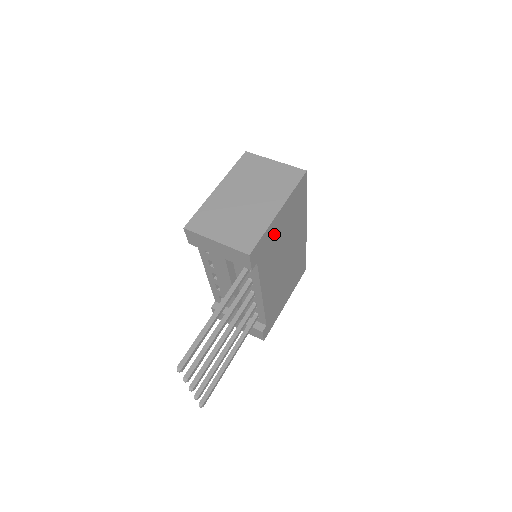
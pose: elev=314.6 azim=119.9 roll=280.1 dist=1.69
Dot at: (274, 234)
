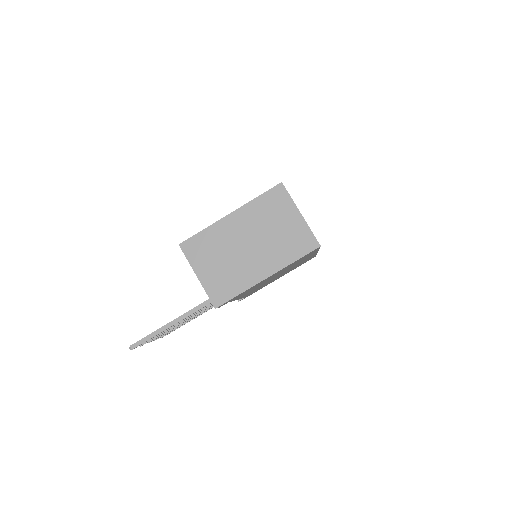
Dot at: occluded
